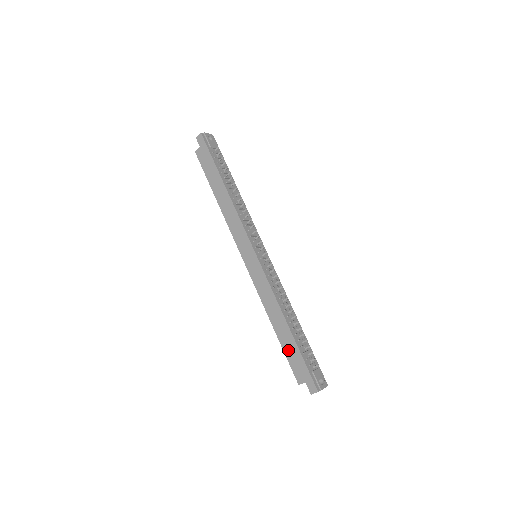
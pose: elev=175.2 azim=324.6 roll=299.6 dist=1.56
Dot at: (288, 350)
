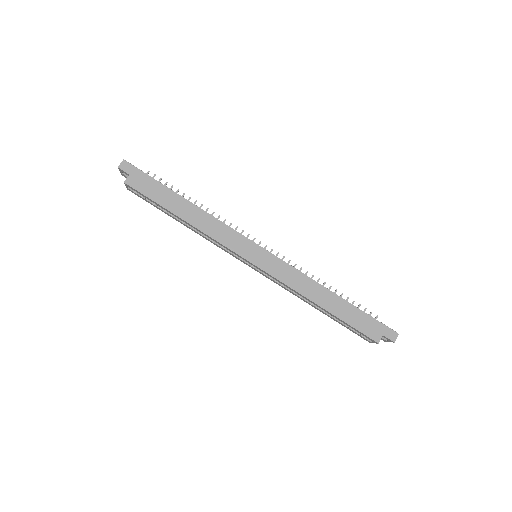
Dot at: (349, 318)
